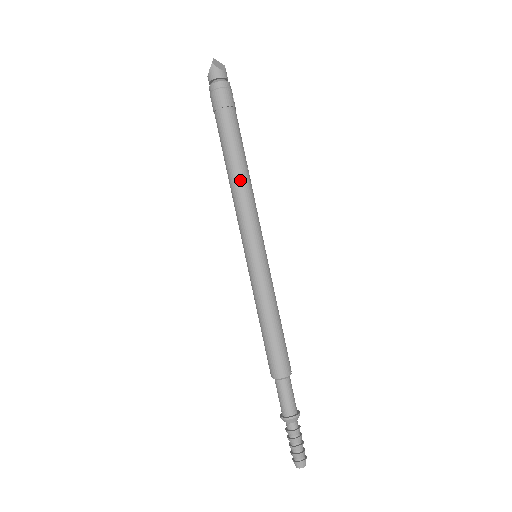
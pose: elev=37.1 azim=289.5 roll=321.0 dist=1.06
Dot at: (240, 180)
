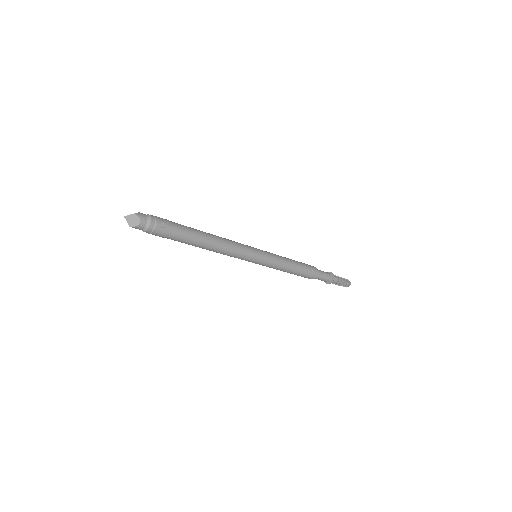
Dot at: (214, 250)
